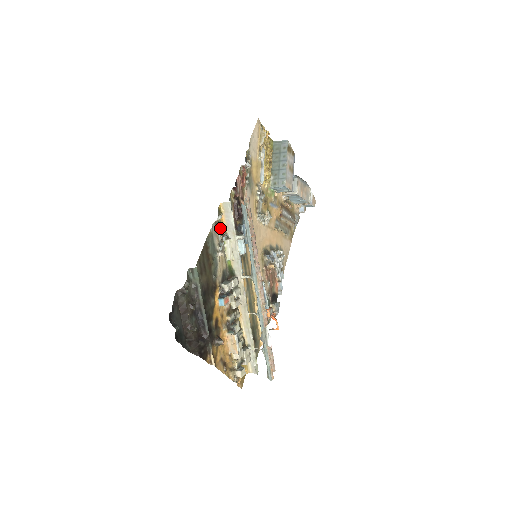
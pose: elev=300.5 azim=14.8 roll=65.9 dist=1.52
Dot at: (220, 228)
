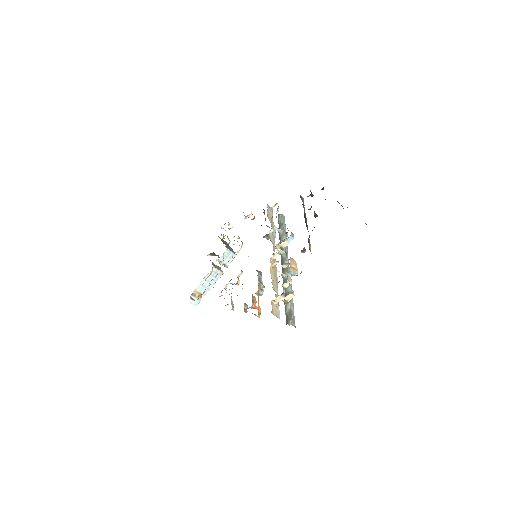
Dot at: occluded
